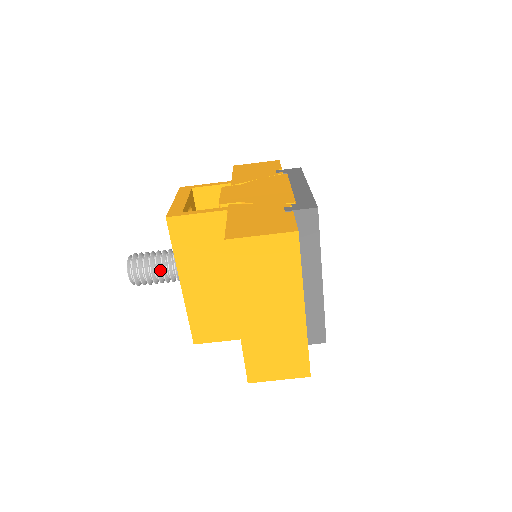
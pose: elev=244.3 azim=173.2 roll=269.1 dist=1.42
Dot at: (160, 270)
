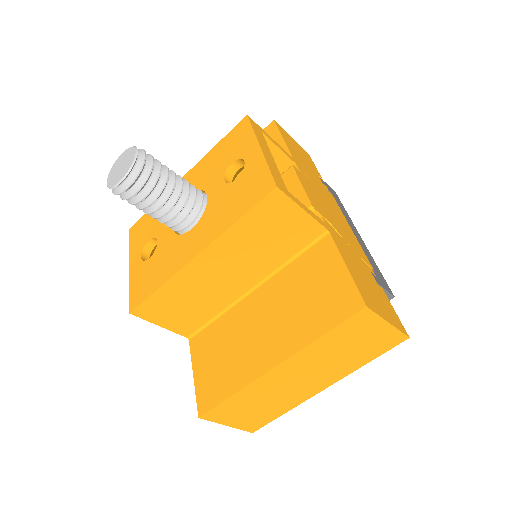
Dot at: (166, 203)
